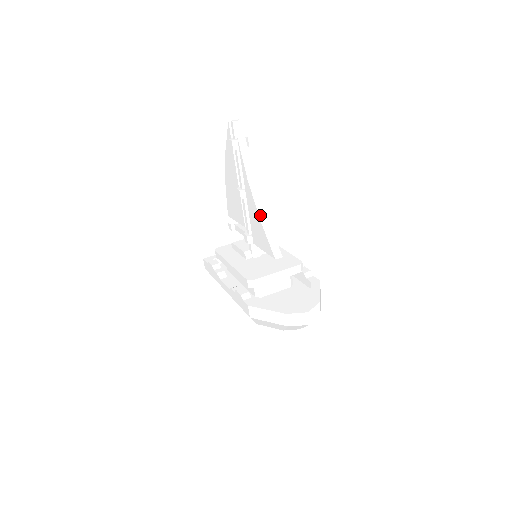
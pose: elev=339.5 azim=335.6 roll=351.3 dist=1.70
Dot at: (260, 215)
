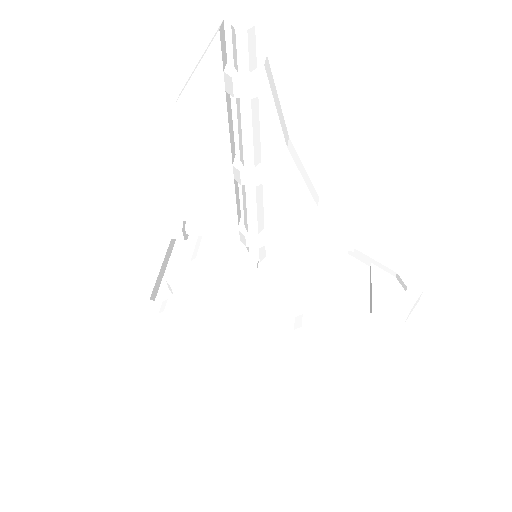
Dot at: (315, 199)
